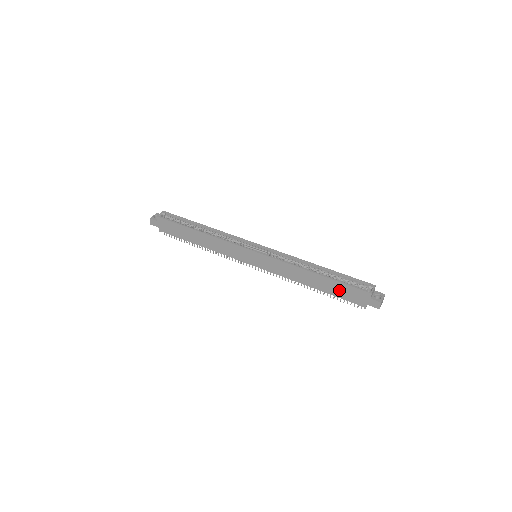
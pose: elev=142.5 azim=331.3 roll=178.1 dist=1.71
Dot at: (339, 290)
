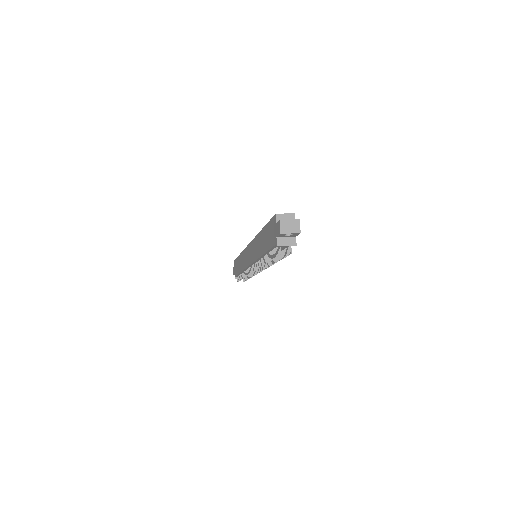
Dot at: (268, 237)
